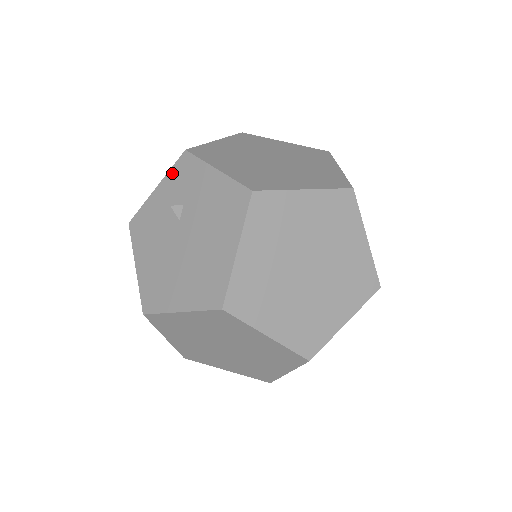
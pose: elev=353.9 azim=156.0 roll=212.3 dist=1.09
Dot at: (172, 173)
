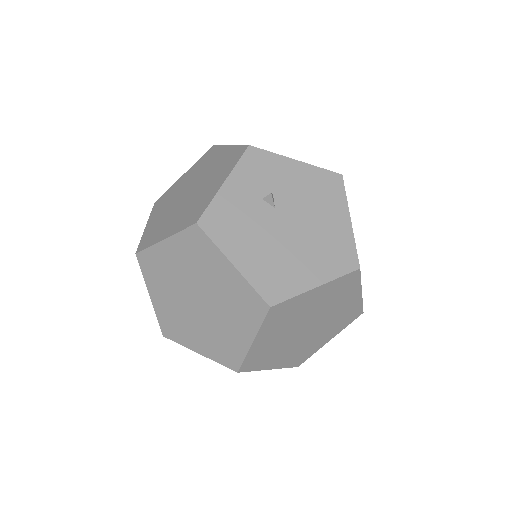
Dot at: (242, 166)
